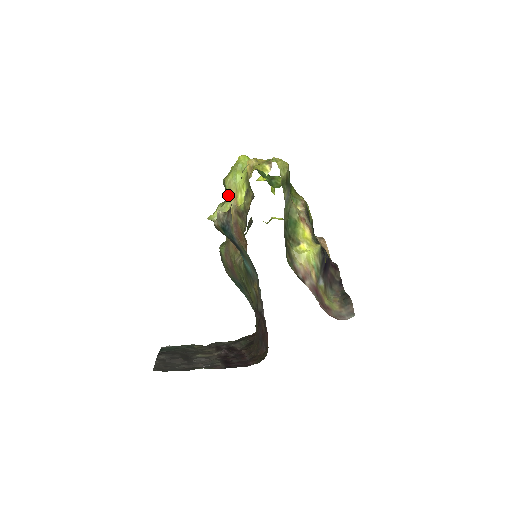
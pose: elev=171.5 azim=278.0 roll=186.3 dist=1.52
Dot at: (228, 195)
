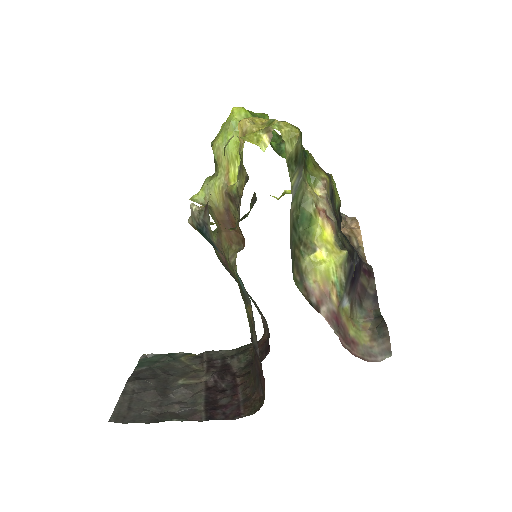
Dot at: (217, 167)
